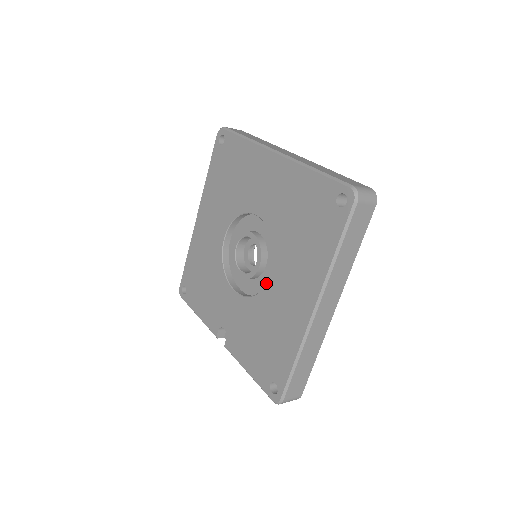
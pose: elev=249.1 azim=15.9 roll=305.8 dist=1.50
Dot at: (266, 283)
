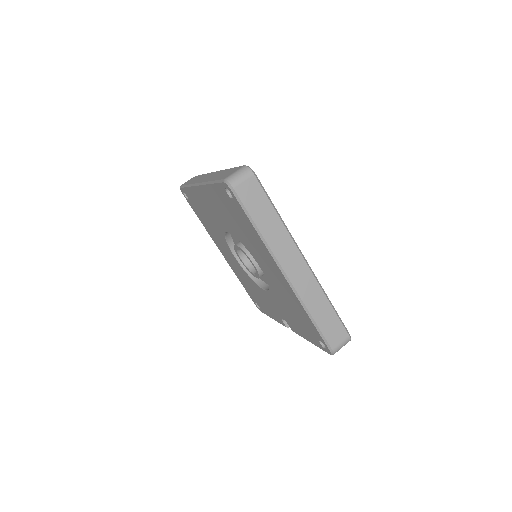
Dot at: (264, 274)
